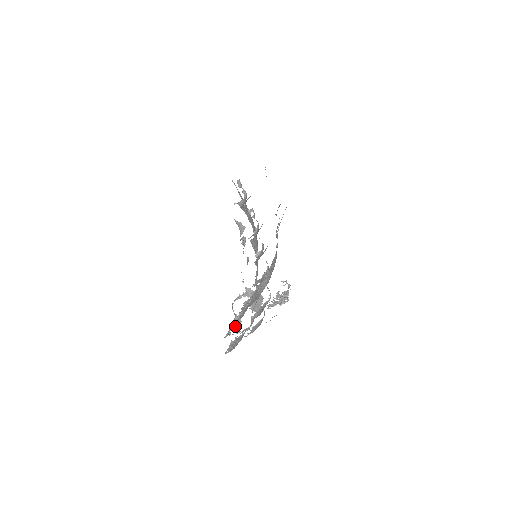
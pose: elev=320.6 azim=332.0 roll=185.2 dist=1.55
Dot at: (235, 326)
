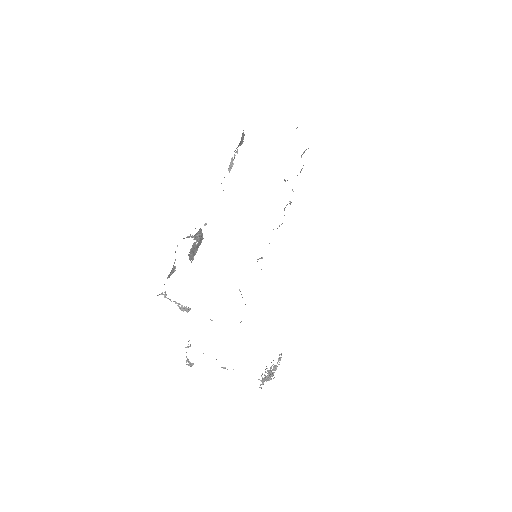
Dot at: (169, 277)
